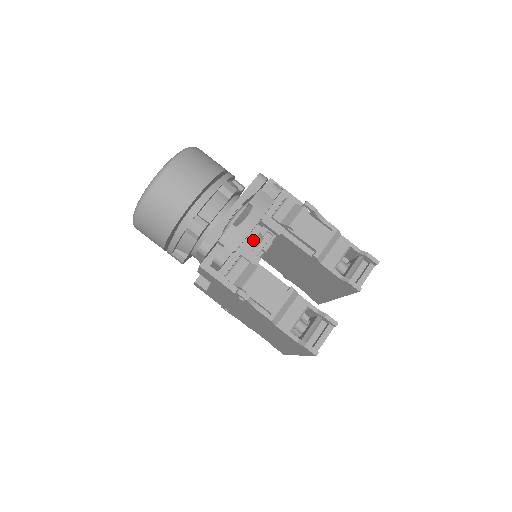
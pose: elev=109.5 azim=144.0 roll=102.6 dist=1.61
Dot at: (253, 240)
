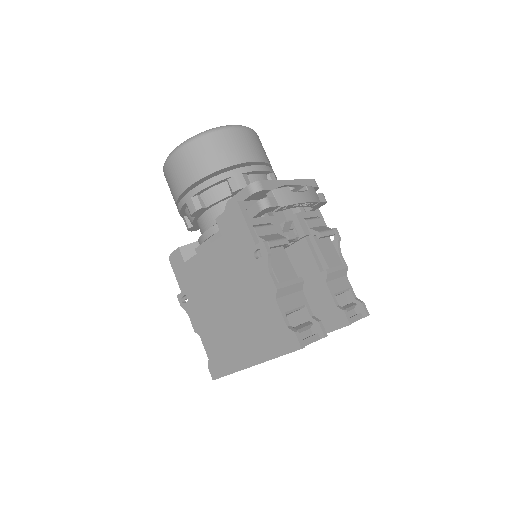
Dot at: (285, 221)
